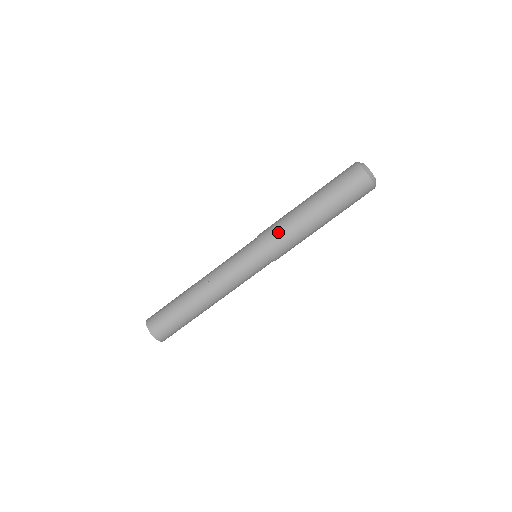
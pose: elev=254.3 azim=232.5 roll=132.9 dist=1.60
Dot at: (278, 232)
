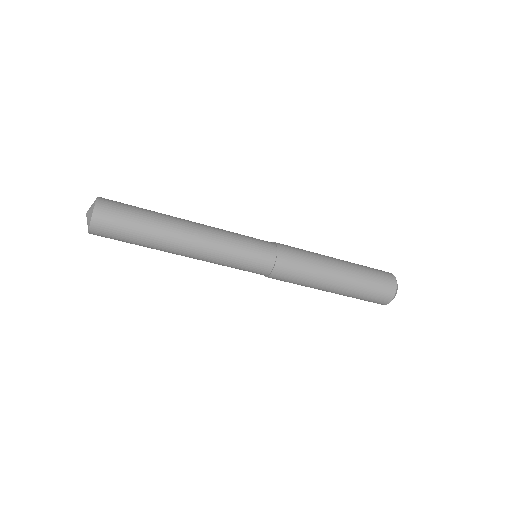
Dot at: (299, 262)
